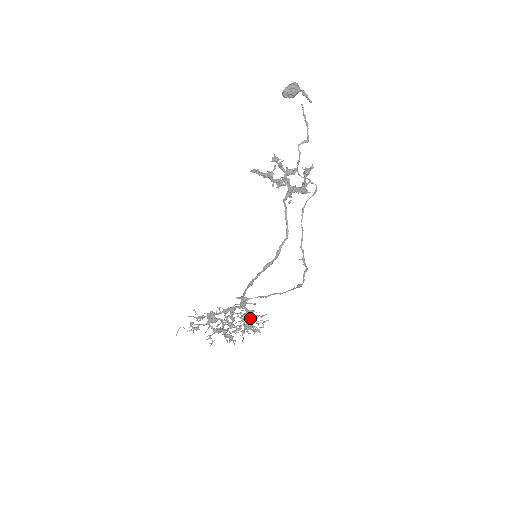
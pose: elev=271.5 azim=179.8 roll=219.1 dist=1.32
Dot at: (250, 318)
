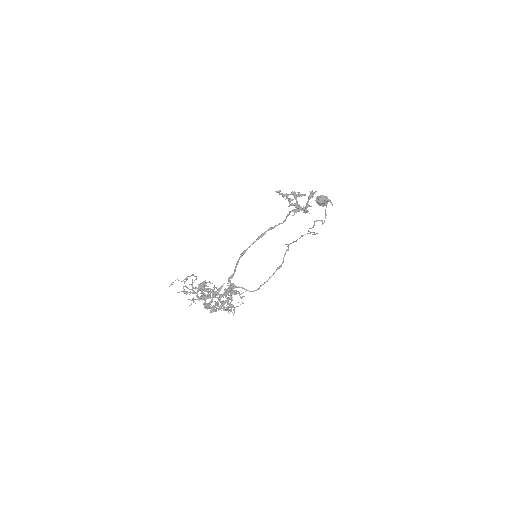
Dot at: (231, 299)
